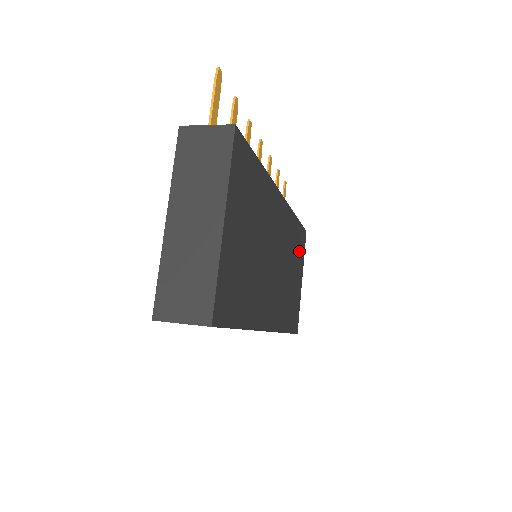
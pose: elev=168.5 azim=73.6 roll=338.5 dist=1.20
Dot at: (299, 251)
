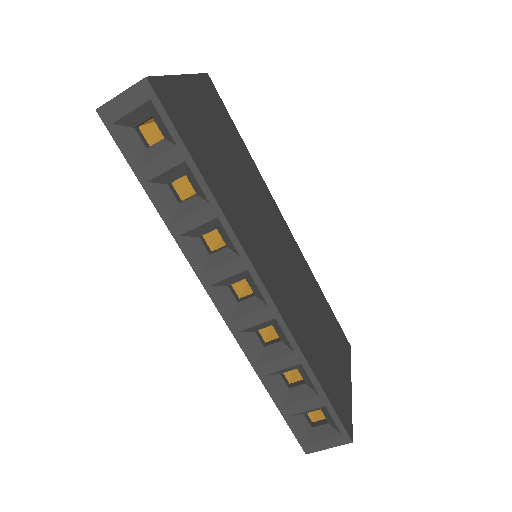
Dot at: (335, 336)
